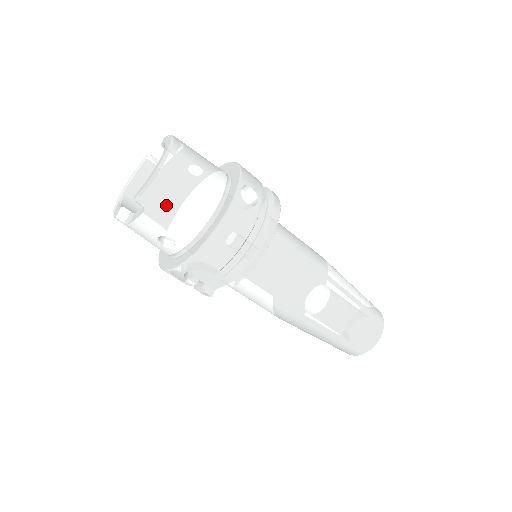
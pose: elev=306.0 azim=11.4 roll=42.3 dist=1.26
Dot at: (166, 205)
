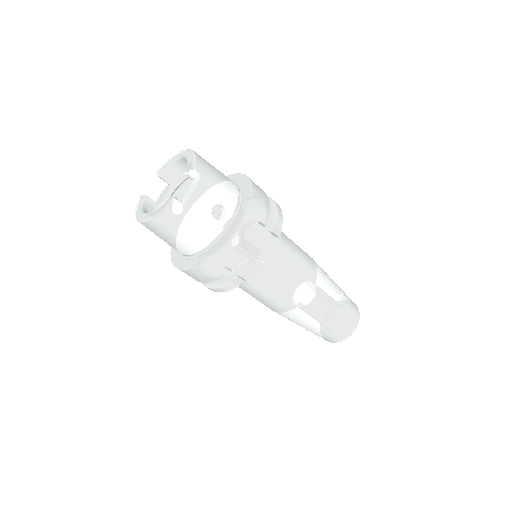
Dot at: (211, 174)
